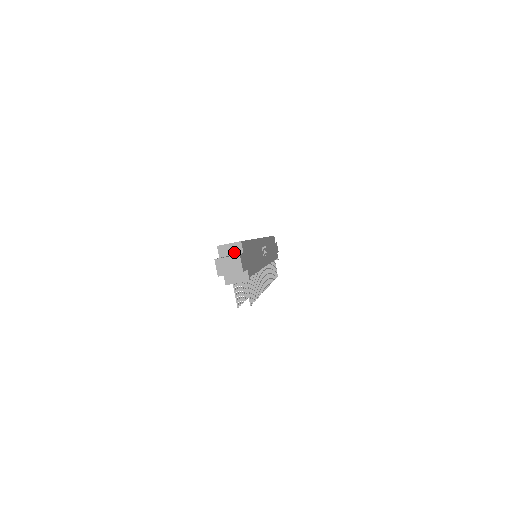
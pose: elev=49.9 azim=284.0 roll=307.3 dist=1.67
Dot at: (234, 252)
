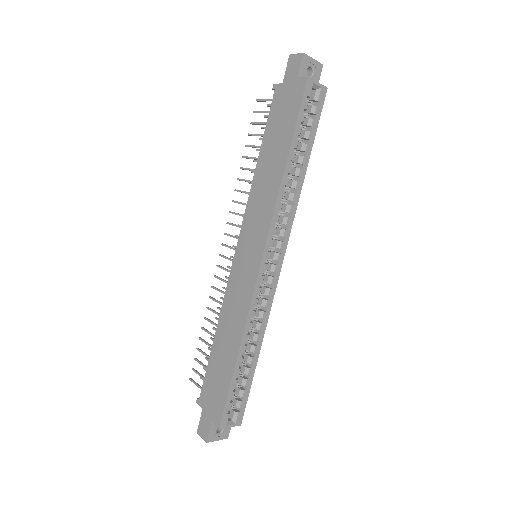
Dot at: occluded
